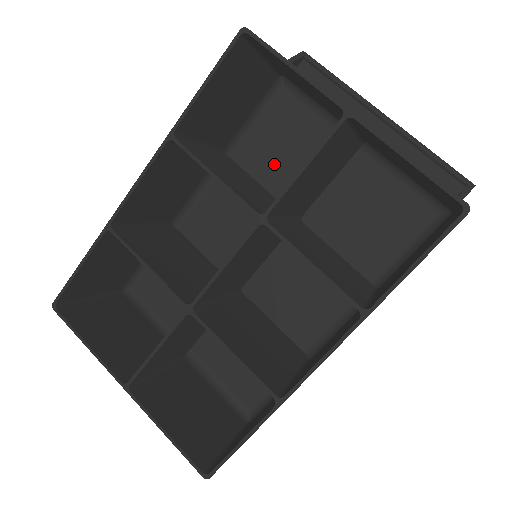
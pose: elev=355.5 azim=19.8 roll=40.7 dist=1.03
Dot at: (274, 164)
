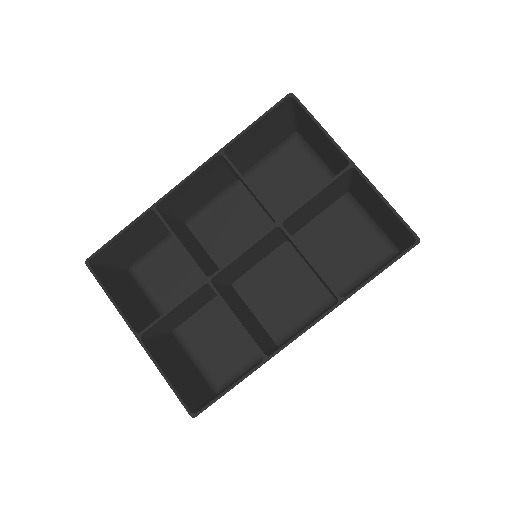
Dot at: (278, 193)
